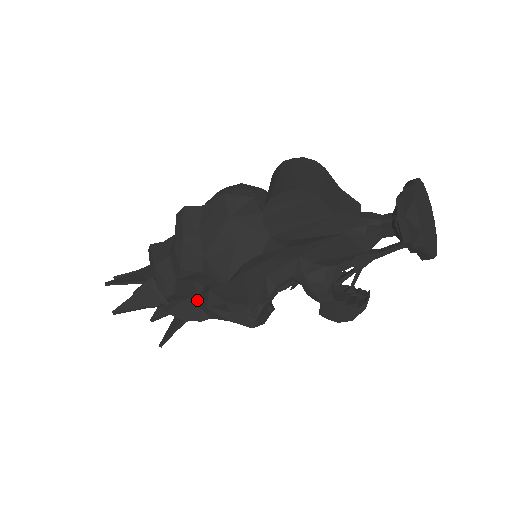
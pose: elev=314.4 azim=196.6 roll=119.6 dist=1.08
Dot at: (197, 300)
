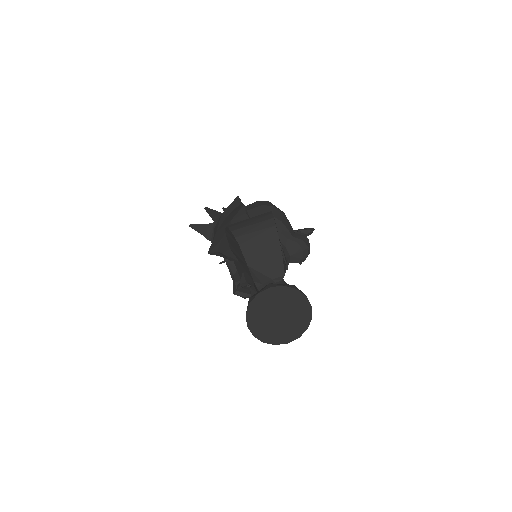
Dot at: occluded
